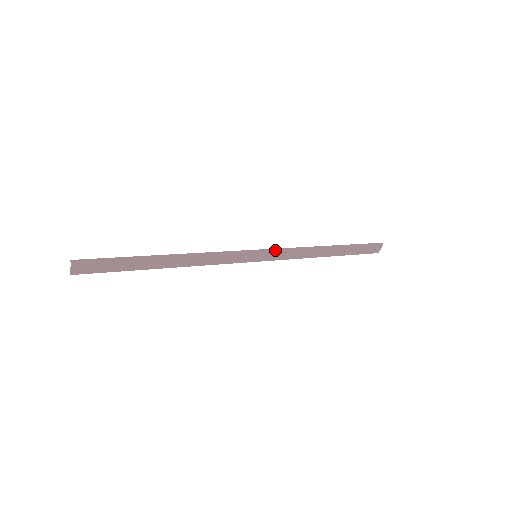
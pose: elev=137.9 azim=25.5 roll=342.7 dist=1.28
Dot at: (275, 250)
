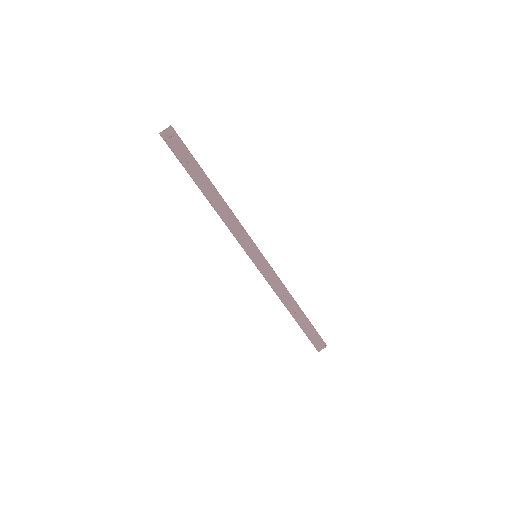
Dot at: (269, 265)
